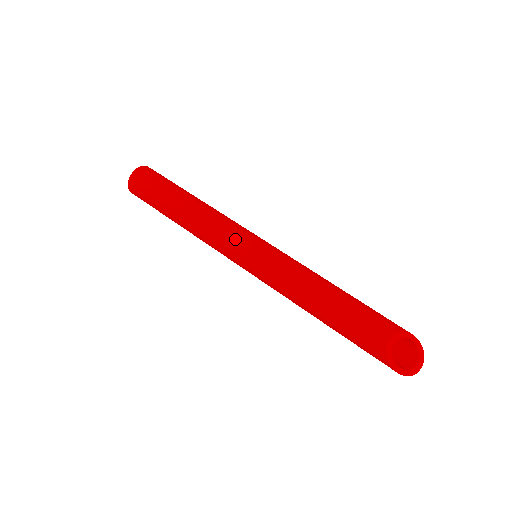
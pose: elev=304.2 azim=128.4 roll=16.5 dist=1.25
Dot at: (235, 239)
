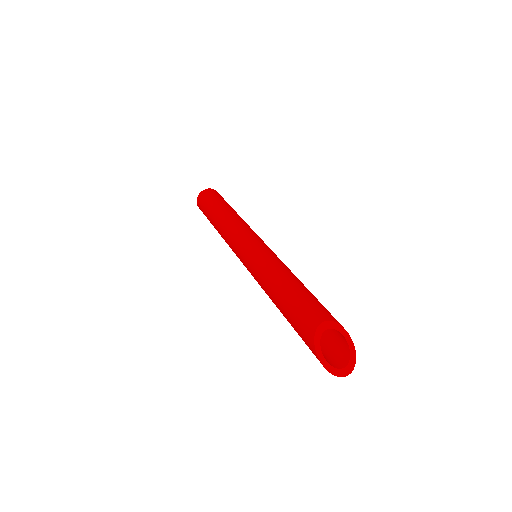
Dot at: (246, 235)
